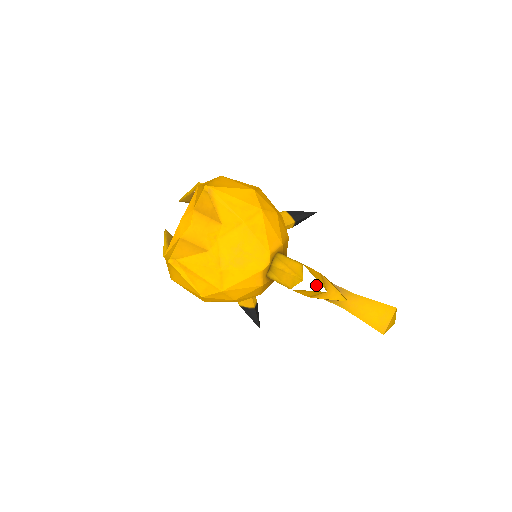
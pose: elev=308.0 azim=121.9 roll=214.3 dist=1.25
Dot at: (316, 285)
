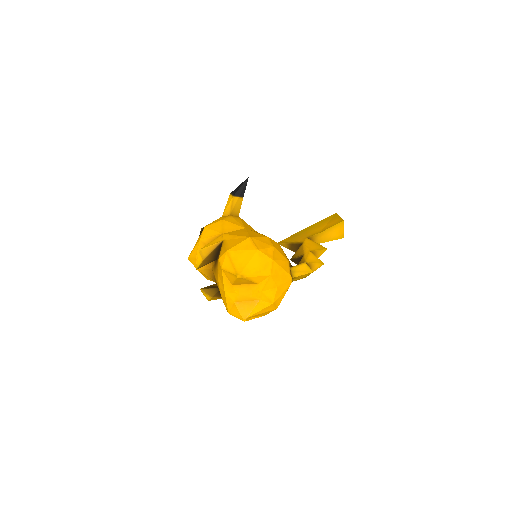
Dot at: (317, 266)
